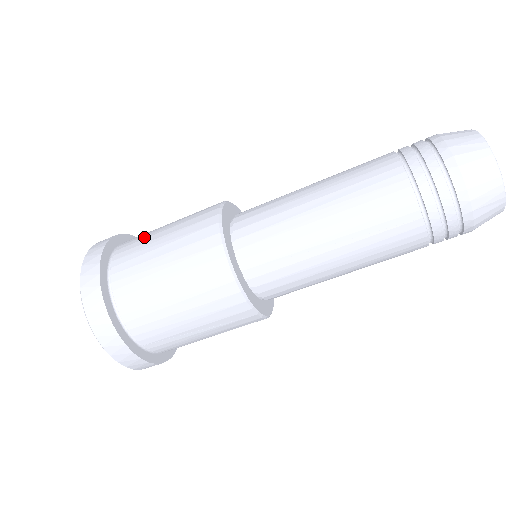
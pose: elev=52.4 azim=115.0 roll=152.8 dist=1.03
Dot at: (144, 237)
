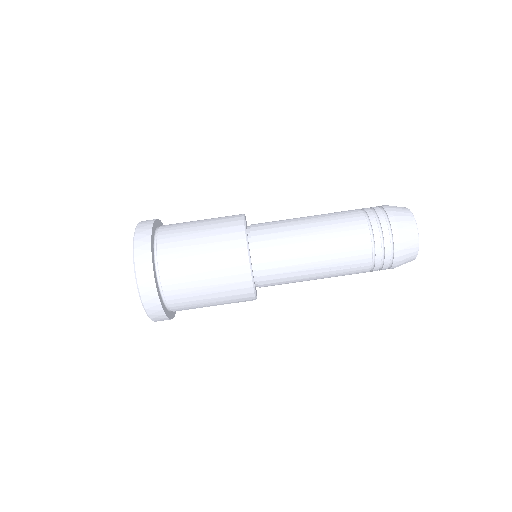
Dot at: (182, 238)
